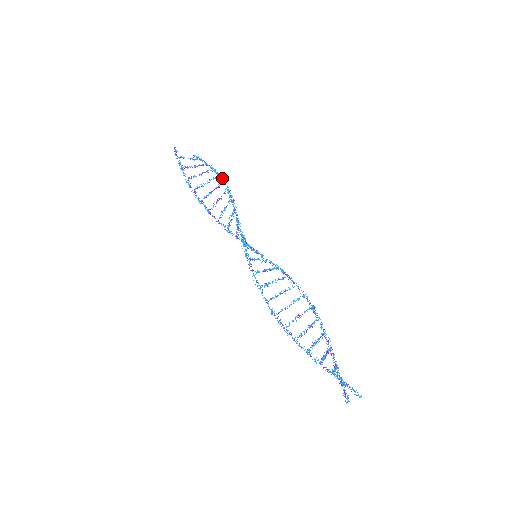
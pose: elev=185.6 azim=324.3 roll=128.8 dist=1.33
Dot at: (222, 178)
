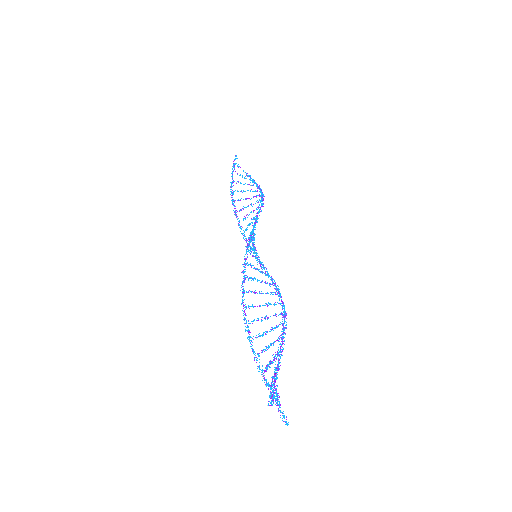
Dot at: occluded
